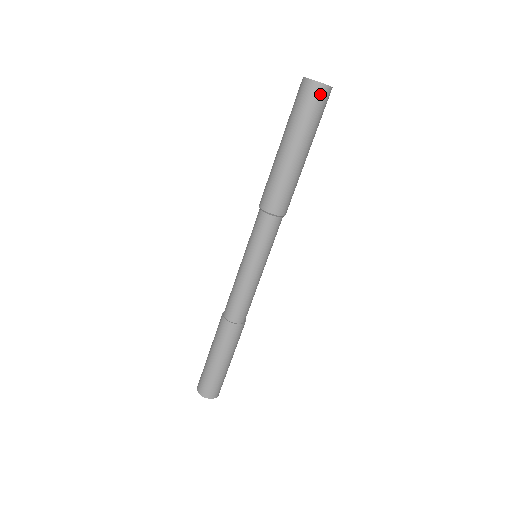
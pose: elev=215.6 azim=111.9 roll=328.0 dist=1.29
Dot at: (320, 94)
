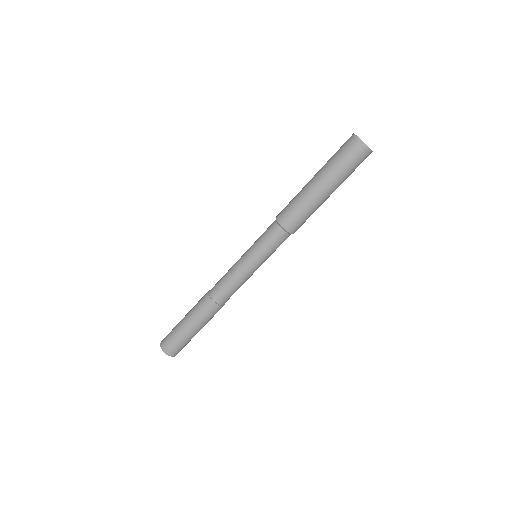
Dot at: occluded
